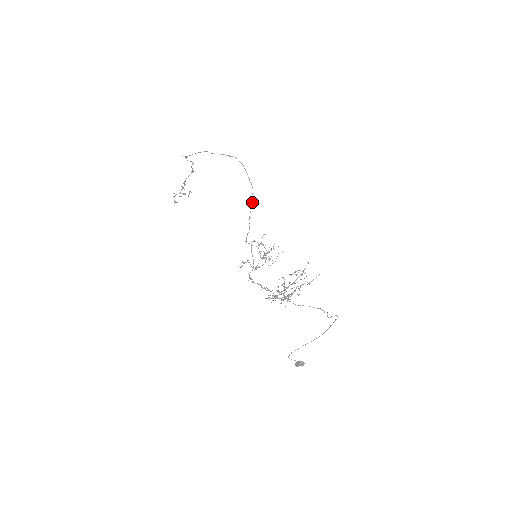
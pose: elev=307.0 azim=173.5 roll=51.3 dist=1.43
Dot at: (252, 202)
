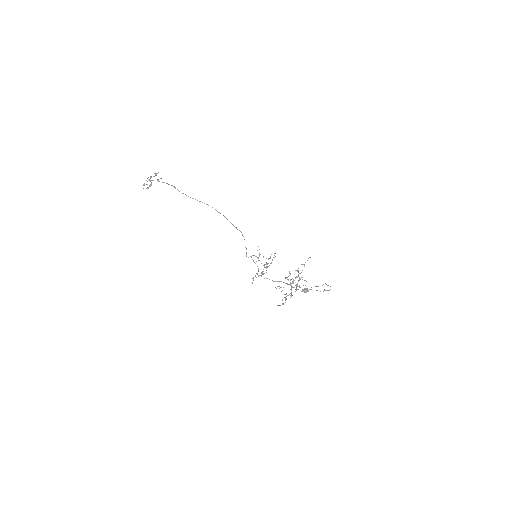
Dot at: occluded
